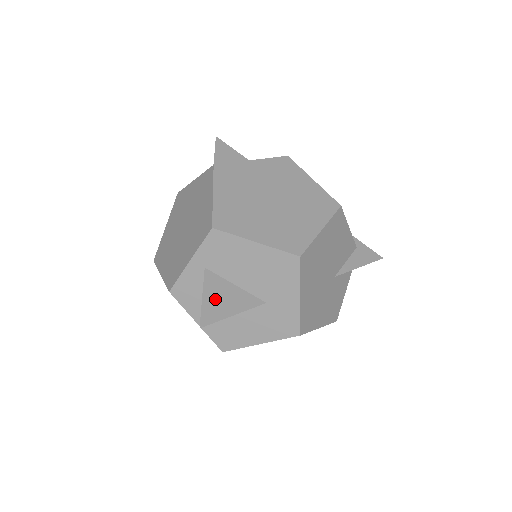
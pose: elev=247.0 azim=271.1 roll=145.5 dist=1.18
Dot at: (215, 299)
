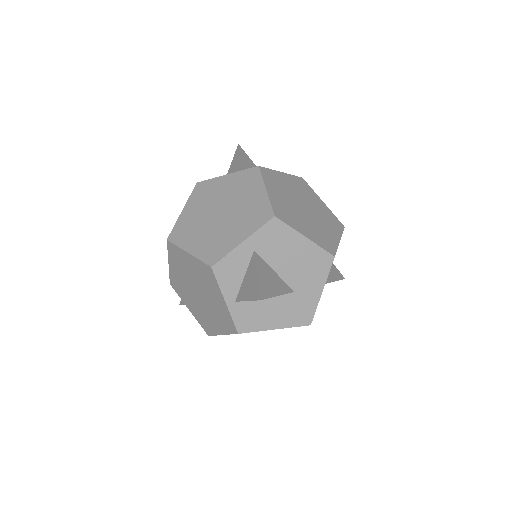
Dot at: (265, 279)
